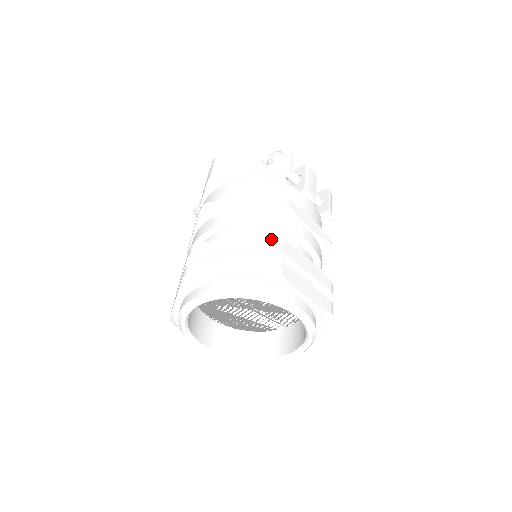
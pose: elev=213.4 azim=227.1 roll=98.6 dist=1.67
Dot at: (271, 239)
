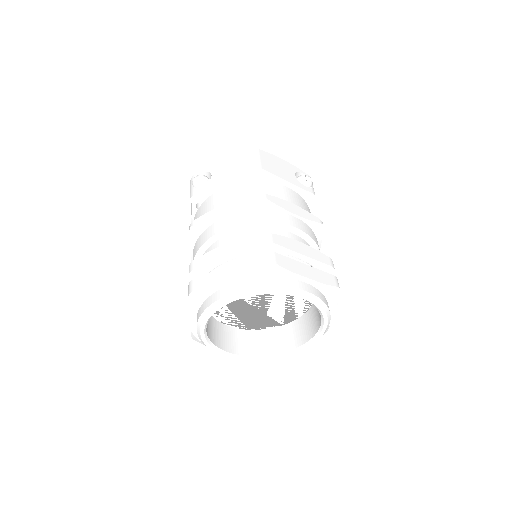
Dot at: (329, 257)
